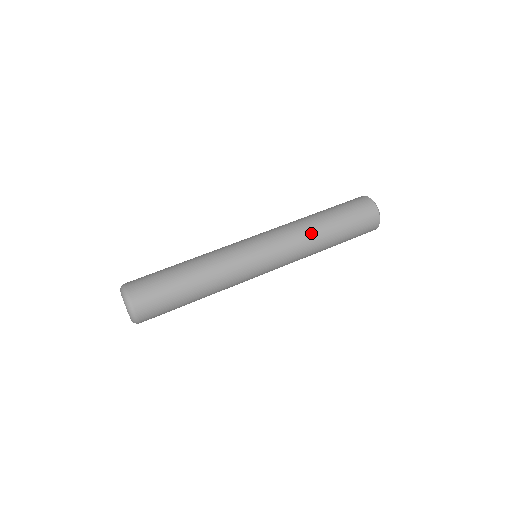
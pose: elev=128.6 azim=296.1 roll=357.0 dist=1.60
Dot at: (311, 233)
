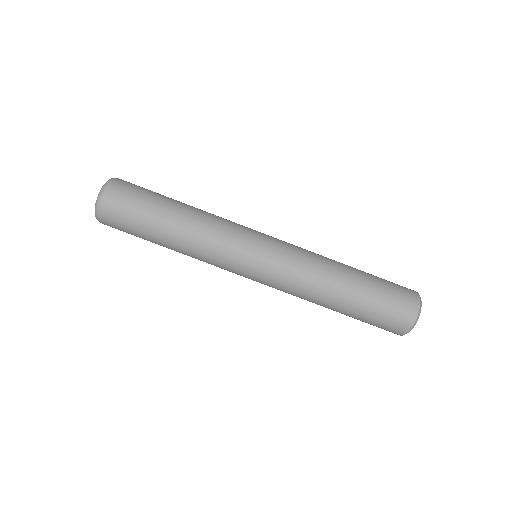
Dot at: (323, 282)
